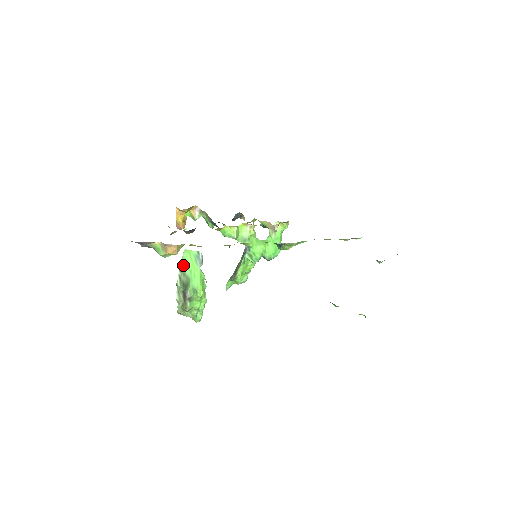
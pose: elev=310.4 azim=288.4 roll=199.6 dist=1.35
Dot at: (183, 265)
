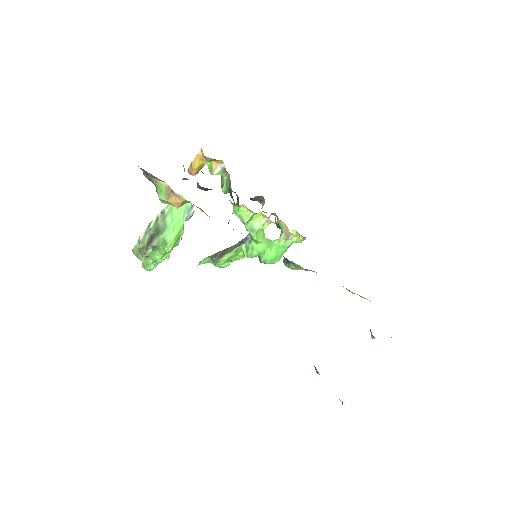
Dot at: (168, 209)
